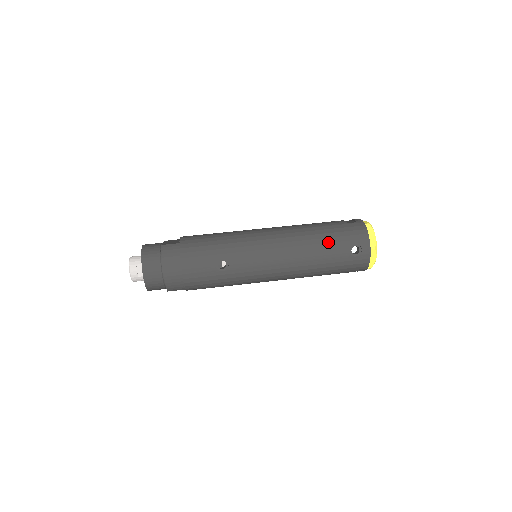
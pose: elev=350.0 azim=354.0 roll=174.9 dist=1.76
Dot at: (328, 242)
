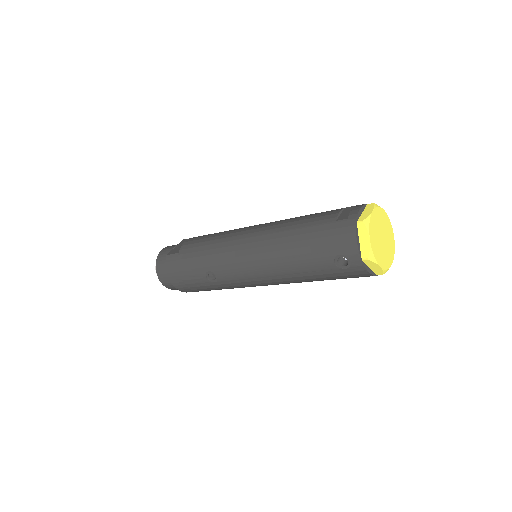
Dot at: (307, 253)
